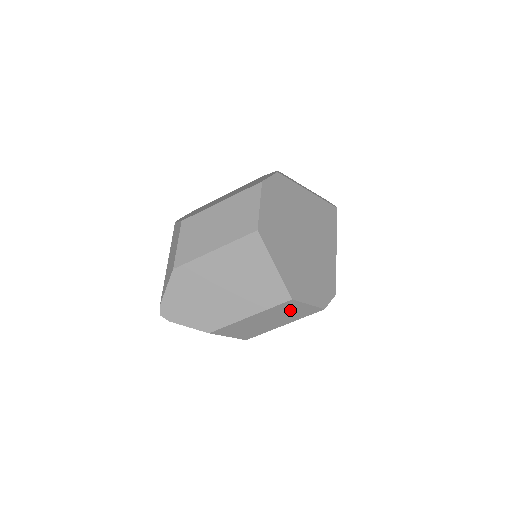
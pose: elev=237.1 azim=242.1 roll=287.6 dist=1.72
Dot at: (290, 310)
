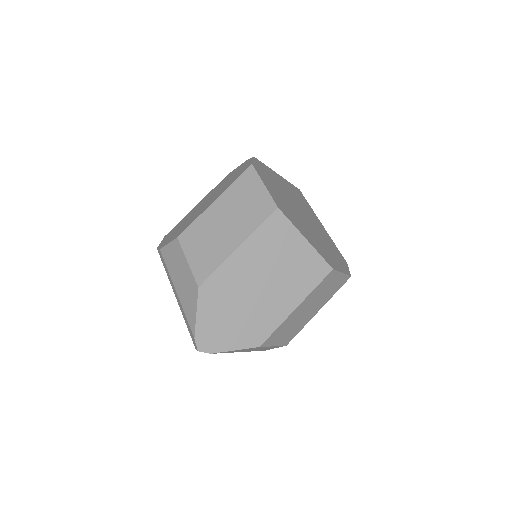
Dot at: (328, 286)
